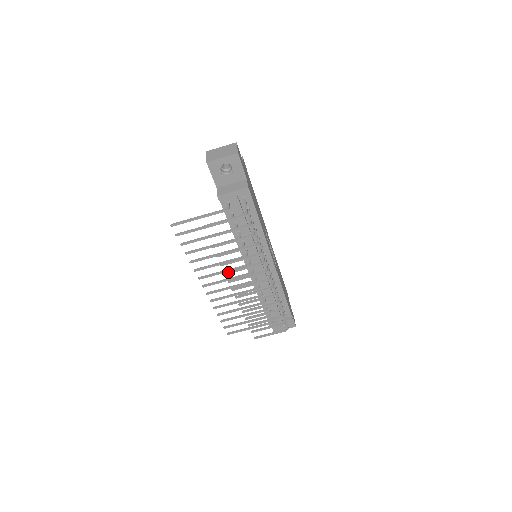
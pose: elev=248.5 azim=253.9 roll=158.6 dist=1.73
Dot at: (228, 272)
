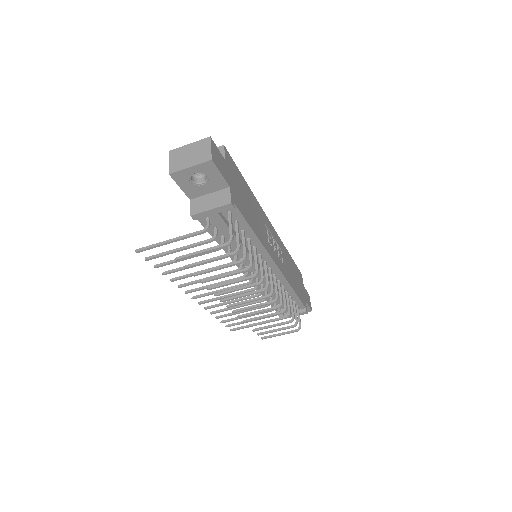
Dot at: (218, 294)
